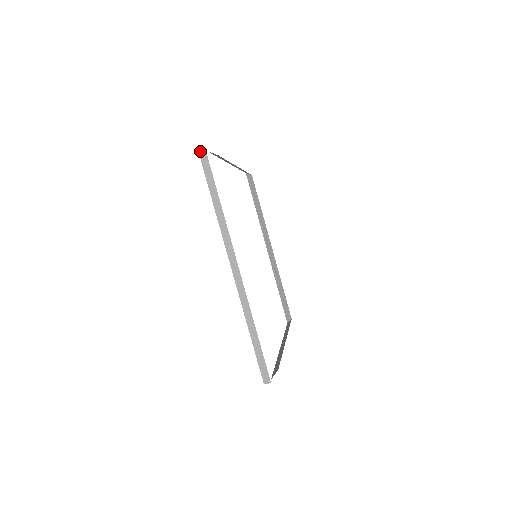
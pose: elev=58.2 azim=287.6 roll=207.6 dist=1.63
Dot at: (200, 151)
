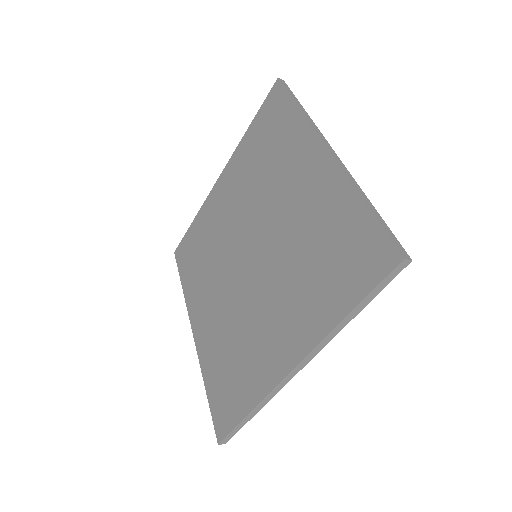
Dot at: (405, 260)
